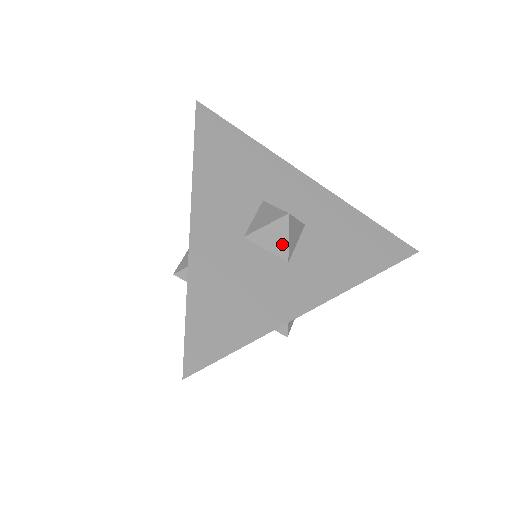
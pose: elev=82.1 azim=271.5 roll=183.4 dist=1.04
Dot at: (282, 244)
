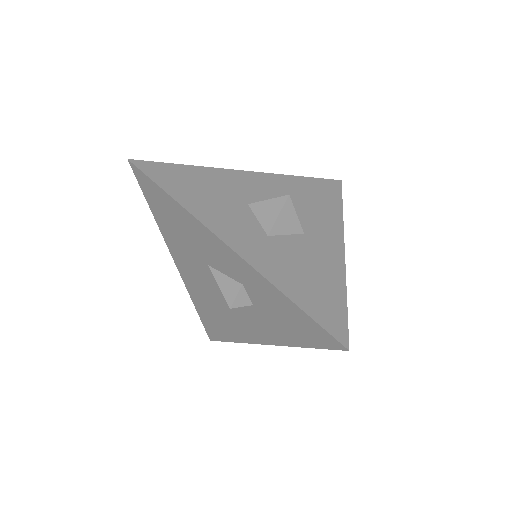
Dot at: (294, 222)
